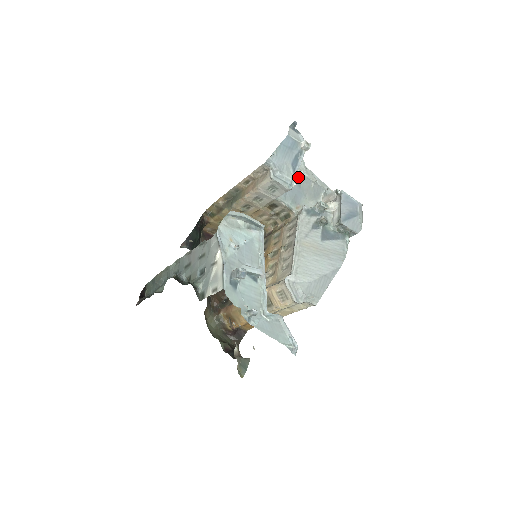
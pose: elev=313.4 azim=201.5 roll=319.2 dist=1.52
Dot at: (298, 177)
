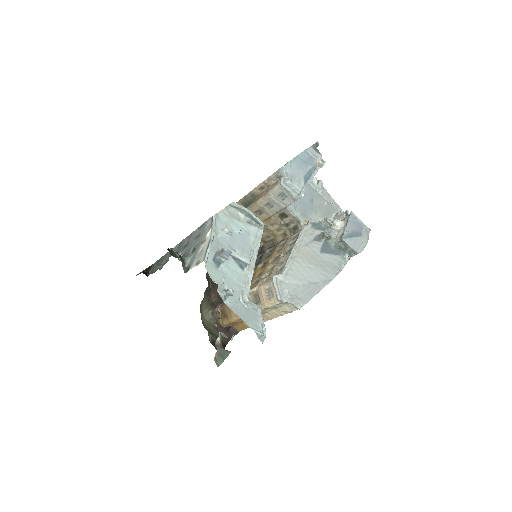
Dot at: (312, 193)
